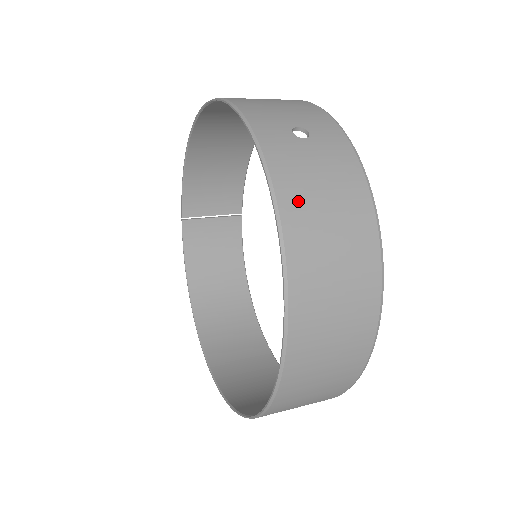
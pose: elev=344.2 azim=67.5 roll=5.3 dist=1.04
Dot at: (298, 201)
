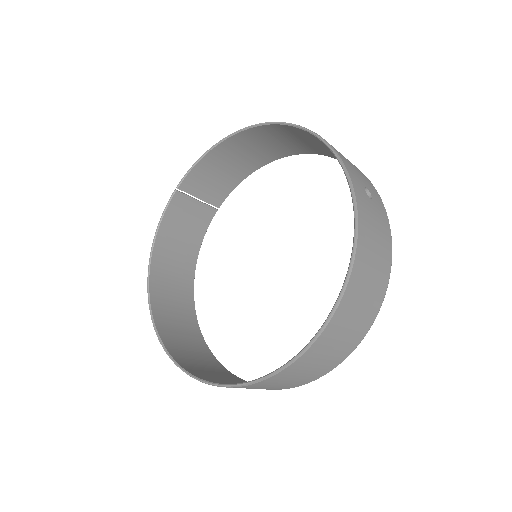
Dot at: (366, 243)
